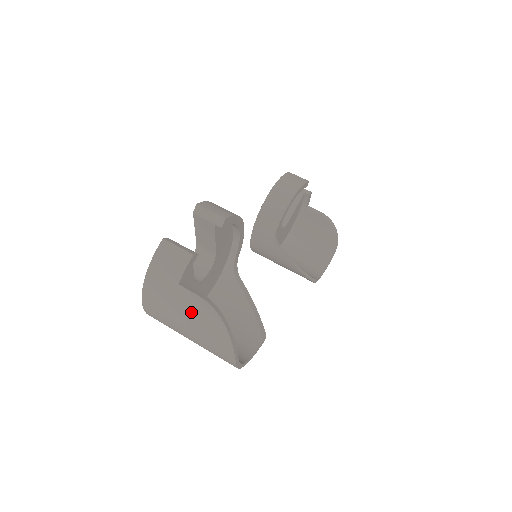
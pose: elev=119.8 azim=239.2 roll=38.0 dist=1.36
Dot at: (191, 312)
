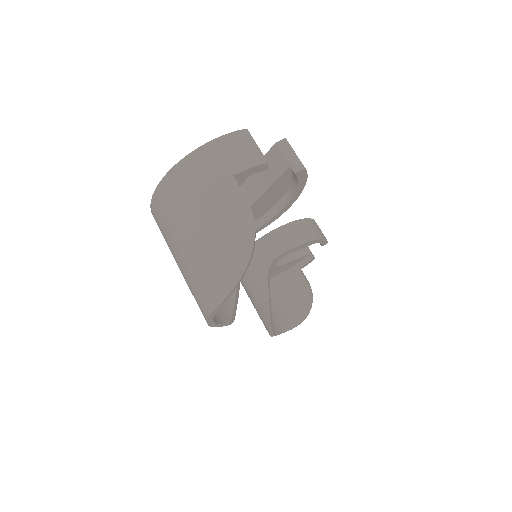
Dot at: (224, 211)
